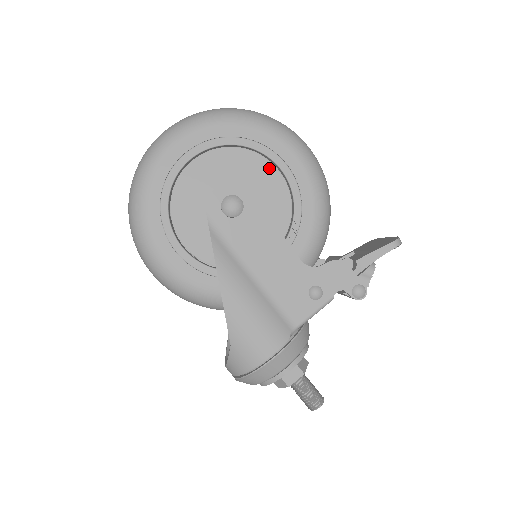
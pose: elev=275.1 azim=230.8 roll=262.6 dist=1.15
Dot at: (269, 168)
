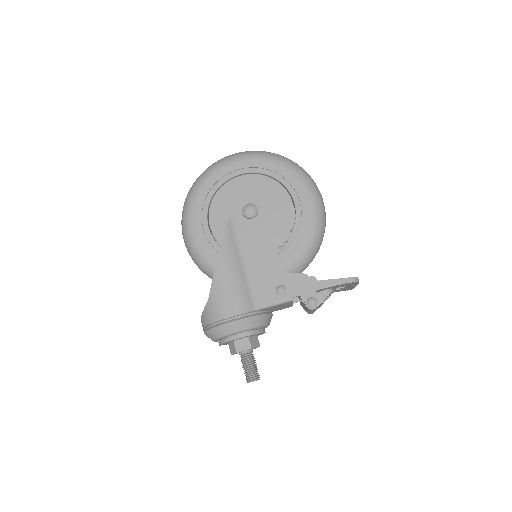
Dot at: (287, 198)
